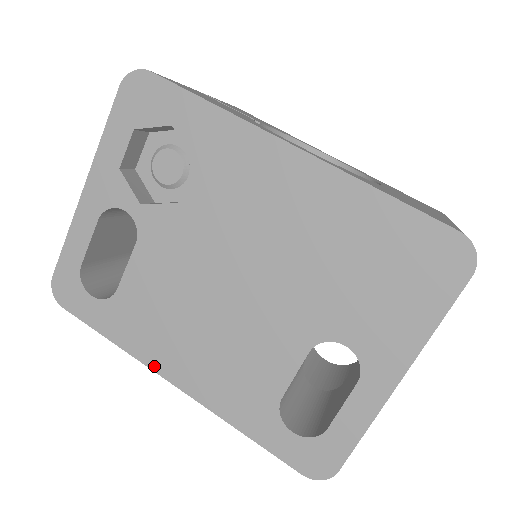
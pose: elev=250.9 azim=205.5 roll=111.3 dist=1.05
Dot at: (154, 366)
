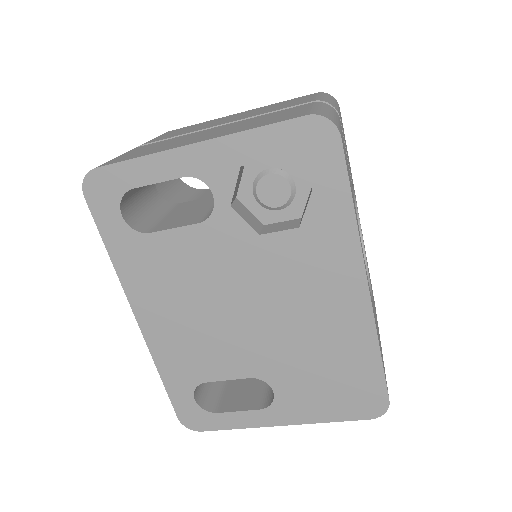
Dot at: (132, 298)
